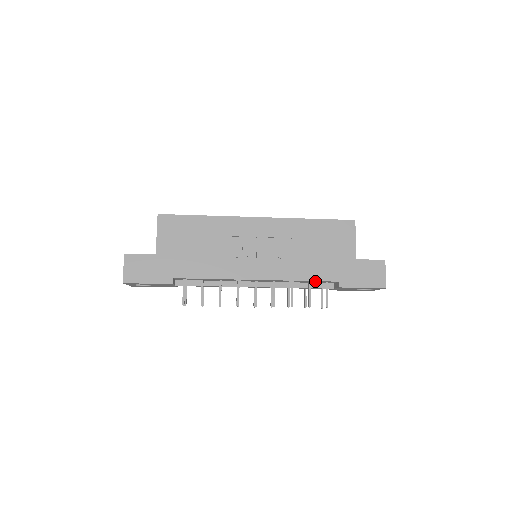
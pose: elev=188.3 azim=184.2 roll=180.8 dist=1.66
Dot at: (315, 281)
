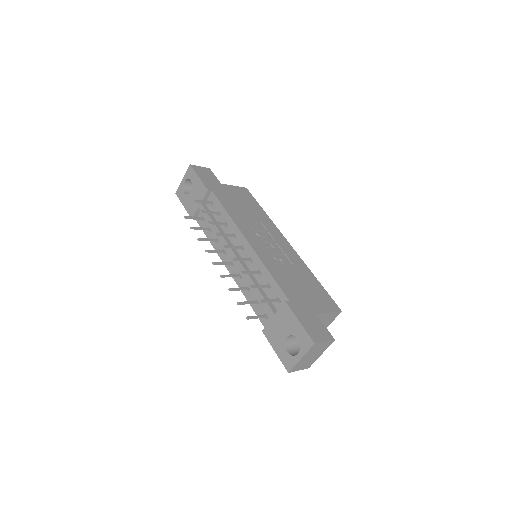
Dot at: (275, 285)
